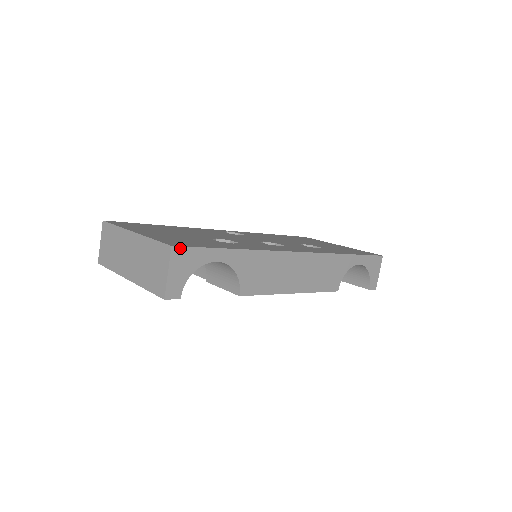
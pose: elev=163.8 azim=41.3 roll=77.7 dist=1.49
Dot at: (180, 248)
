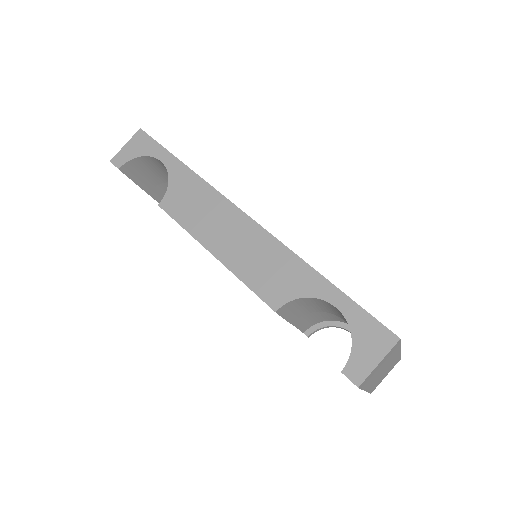
Dot at: (144, 133)
